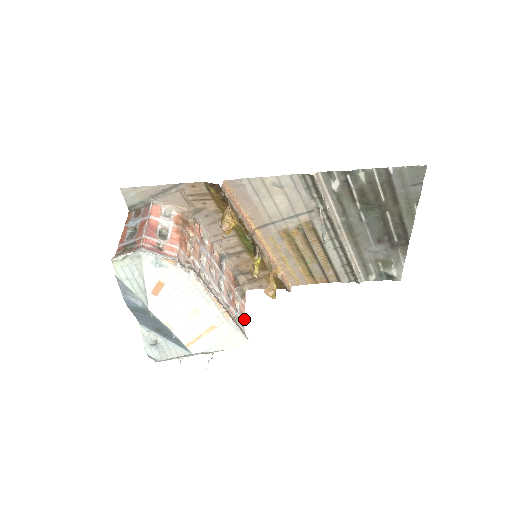
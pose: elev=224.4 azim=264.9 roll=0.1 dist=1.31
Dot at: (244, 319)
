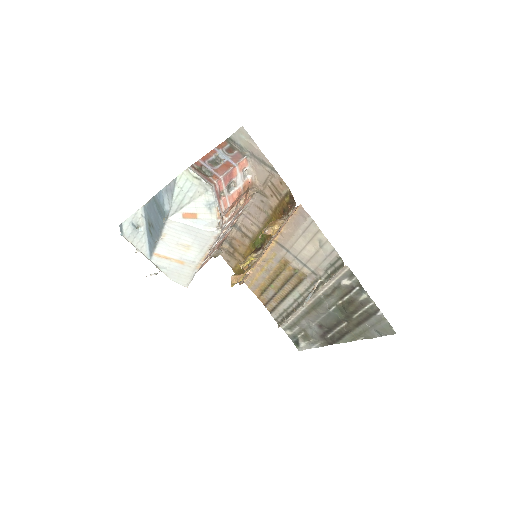
Dot at: occluded
